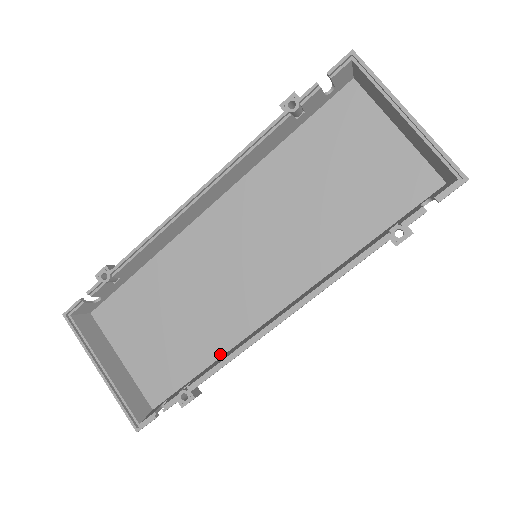
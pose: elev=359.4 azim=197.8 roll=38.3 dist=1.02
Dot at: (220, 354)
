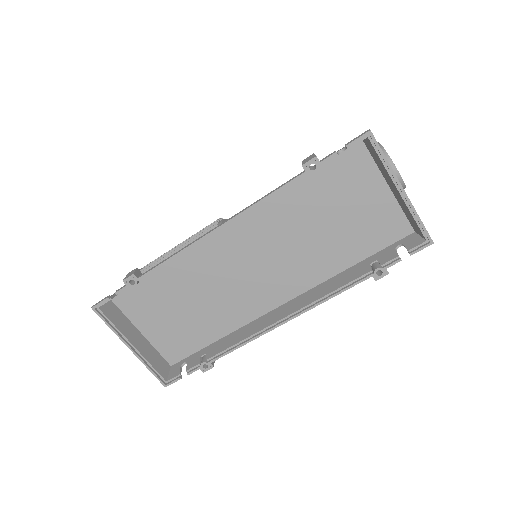
Dot at: (229, 332)
